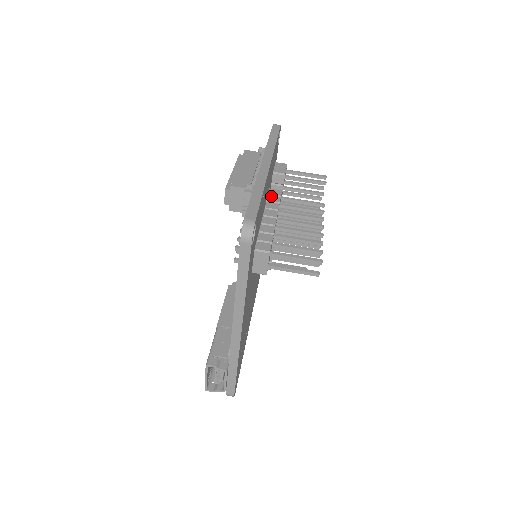
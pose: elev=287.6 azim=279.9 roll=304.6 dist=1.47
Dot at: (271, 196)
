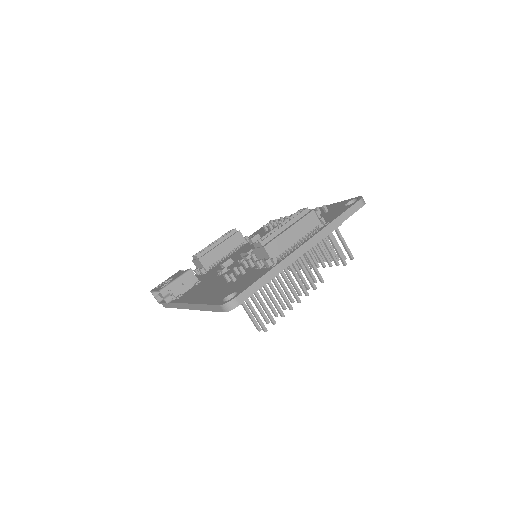
Dot at: occluded
